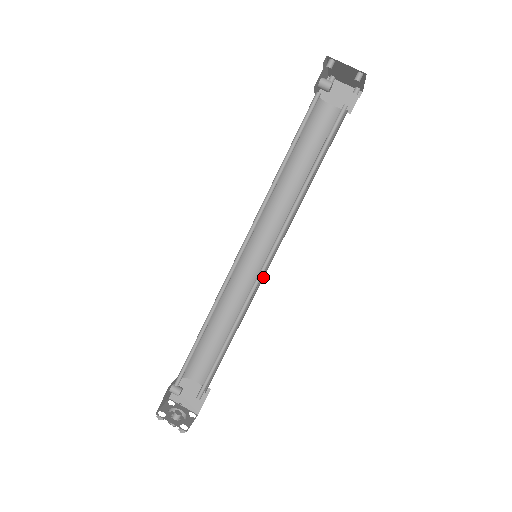
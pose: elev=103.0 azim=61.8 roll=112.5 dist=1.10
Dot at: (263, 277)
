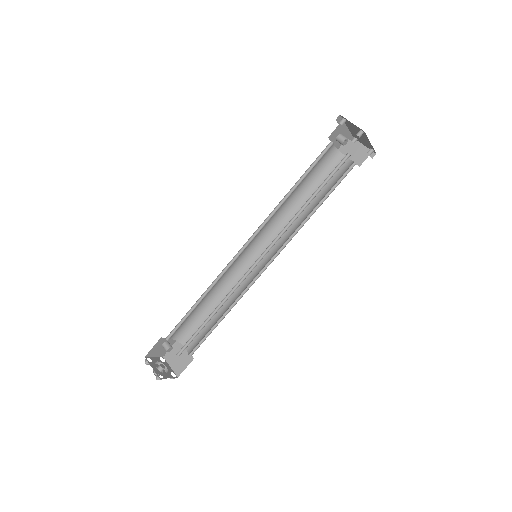
Dot at: (257, 274)
